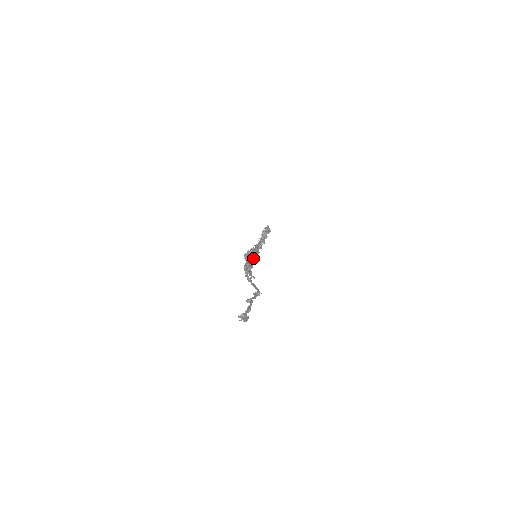
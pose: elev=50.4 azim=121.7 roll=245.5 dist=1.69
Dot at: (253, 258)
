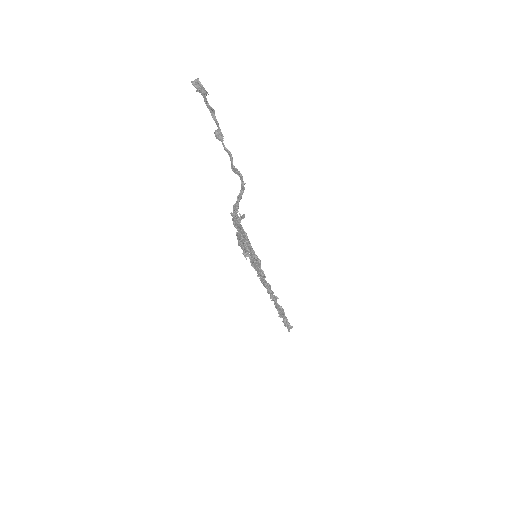
Dot at: (251, 252)
